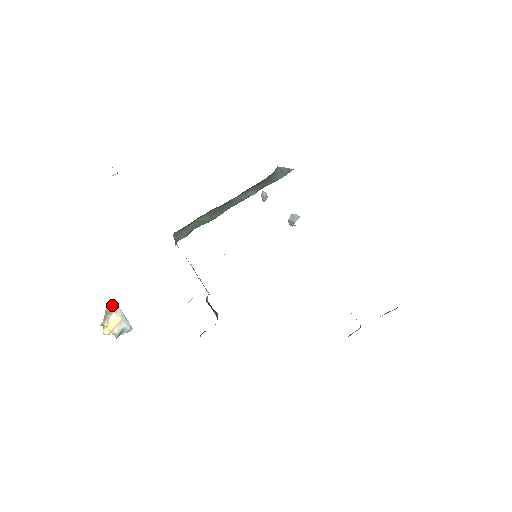
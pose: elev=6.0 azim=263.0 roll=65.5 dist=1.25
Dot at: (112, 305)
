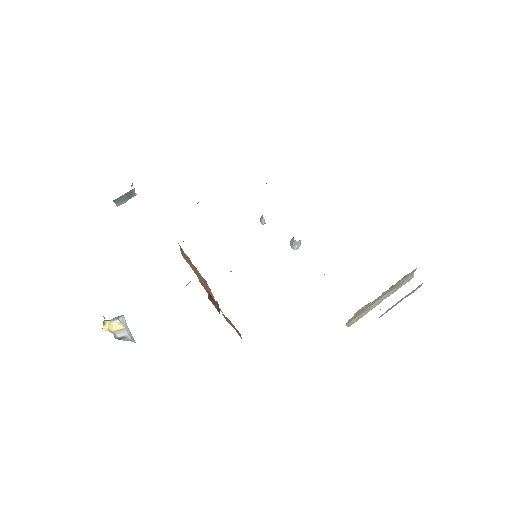
Dot at: (118, 317)
